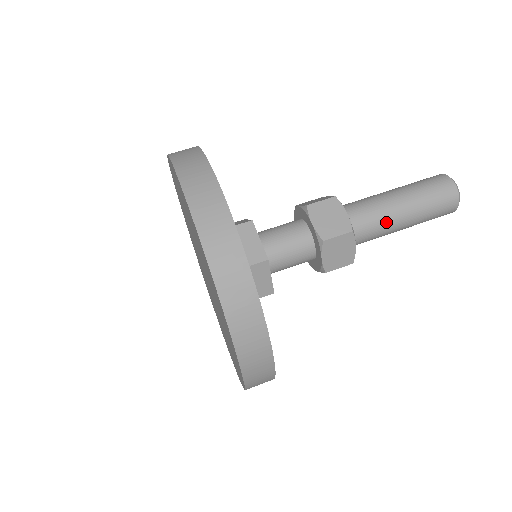
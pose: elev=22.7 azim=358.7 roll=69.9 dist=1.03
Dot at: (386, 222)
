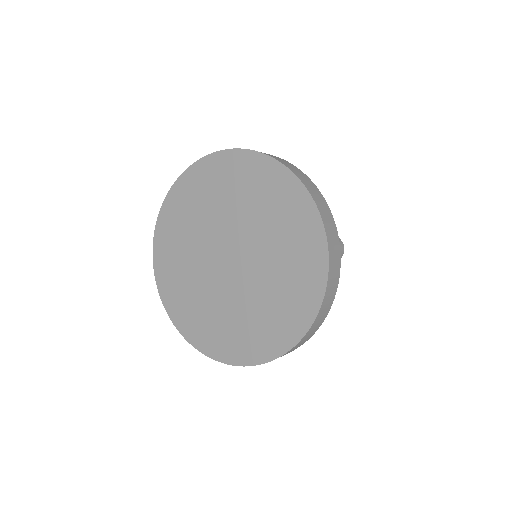
Dot at: occluded
